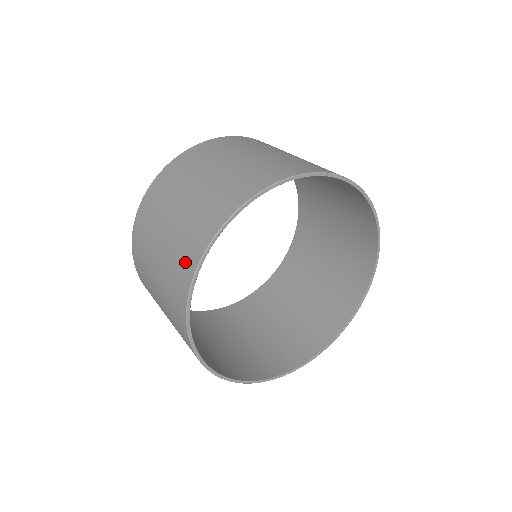
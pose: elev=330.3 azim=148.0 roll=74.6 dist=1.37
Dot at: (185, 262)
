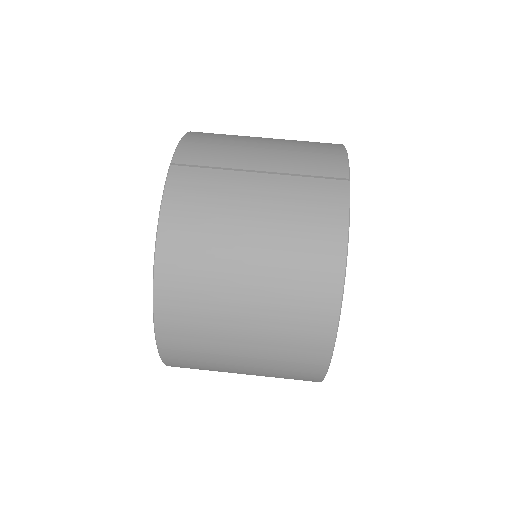
Dot at: (307, 359)
